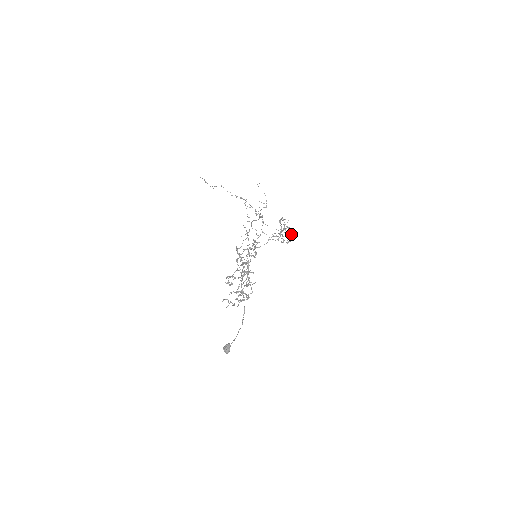
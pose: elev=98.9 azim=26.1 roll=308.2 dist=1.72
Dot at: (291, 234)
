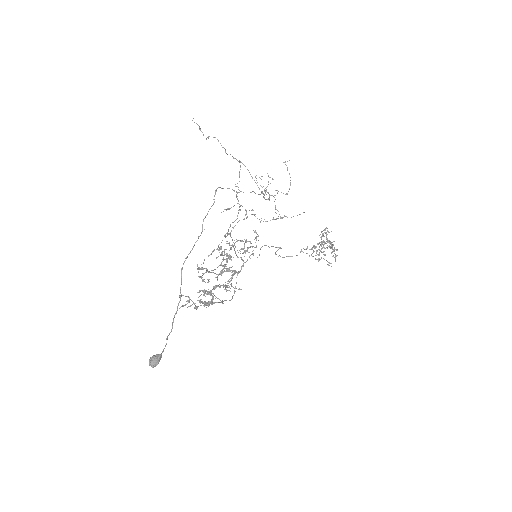
Dot at: (335, 254)
